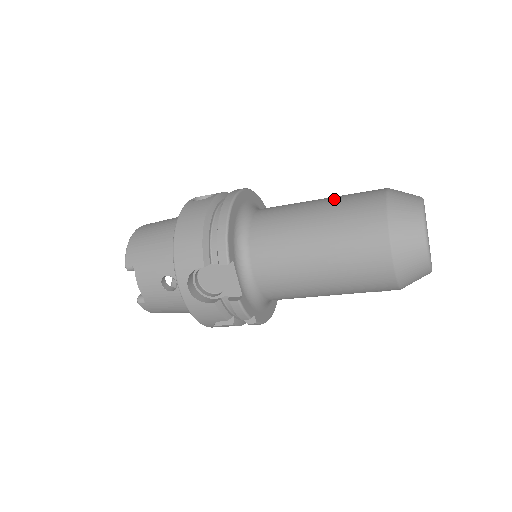
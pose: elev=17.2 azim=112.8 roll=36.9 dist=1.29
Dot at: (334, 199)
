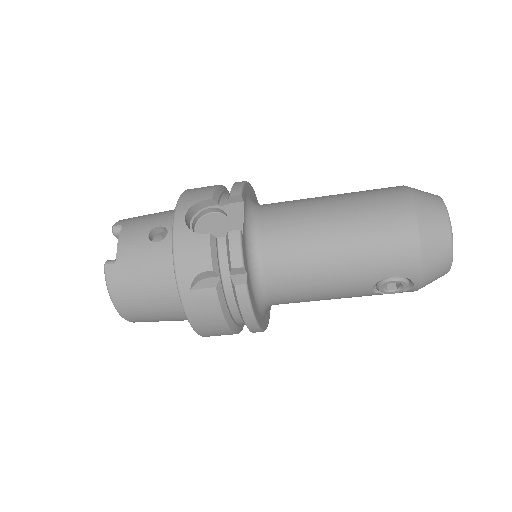
Dot at: occluded
